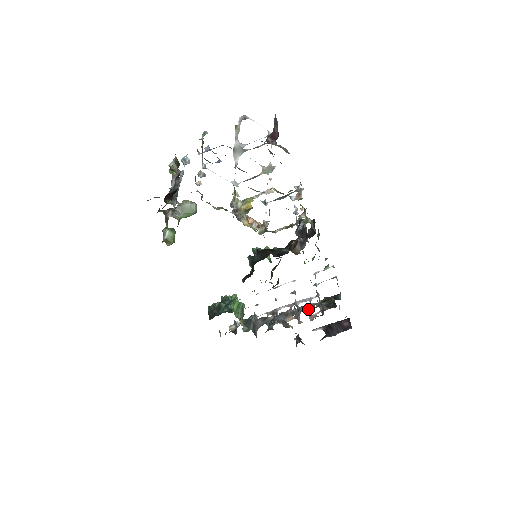
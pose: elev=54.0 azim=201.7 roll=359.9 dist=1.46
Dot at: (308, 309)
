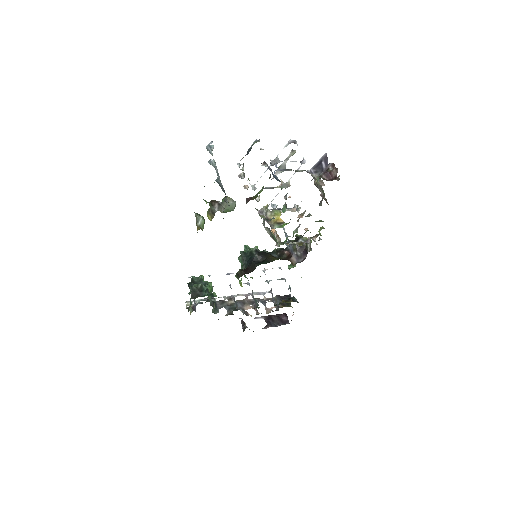
Dot at: (264, 302)
